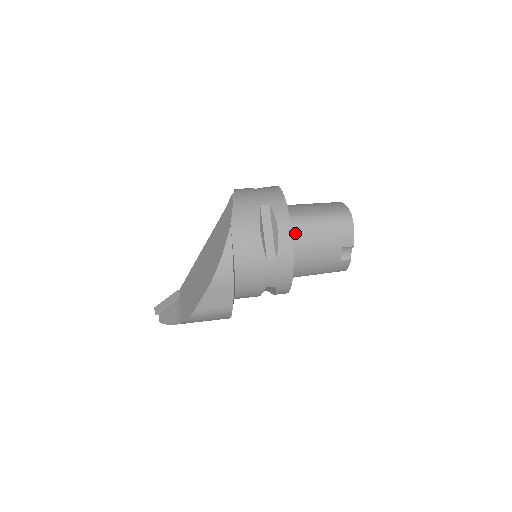
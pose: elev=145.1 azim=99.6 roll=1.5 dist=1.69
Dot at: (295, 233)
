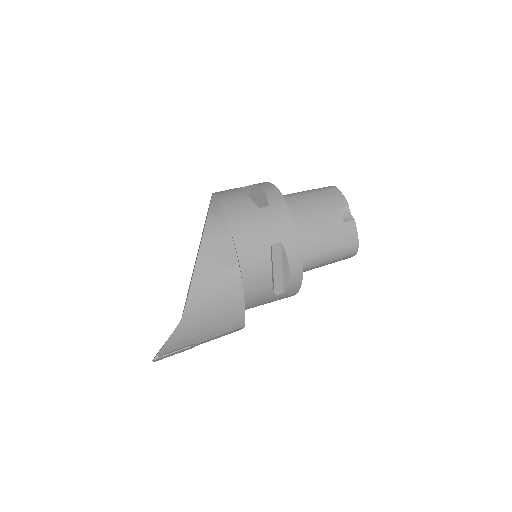
Dot at: occluded
